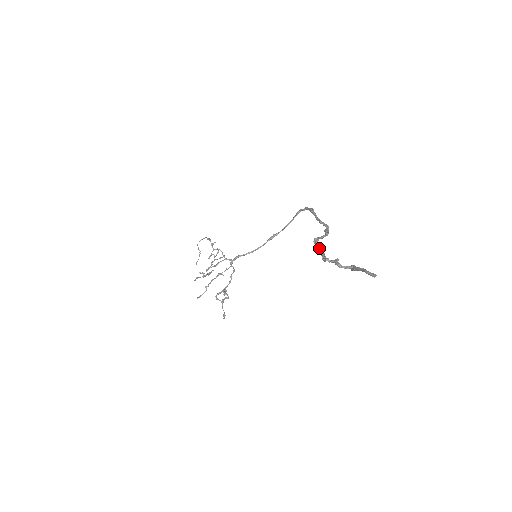
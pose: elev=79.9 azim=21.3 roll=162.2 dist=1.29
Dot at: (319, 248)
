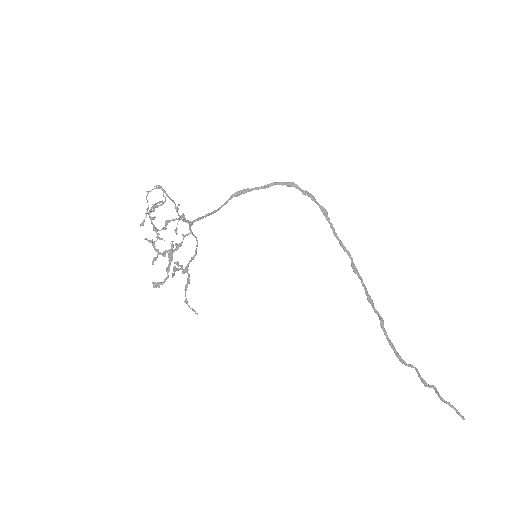
Dot at: occluded
